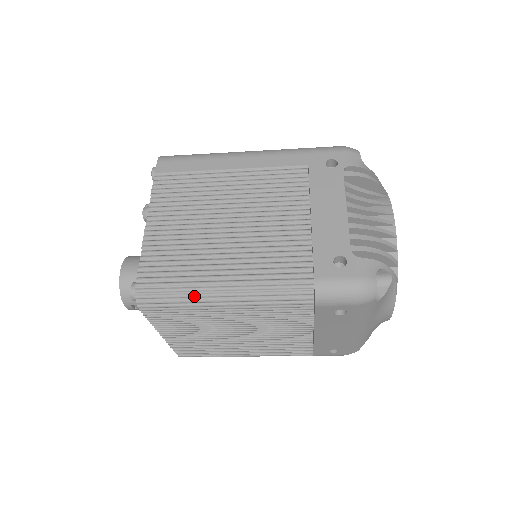
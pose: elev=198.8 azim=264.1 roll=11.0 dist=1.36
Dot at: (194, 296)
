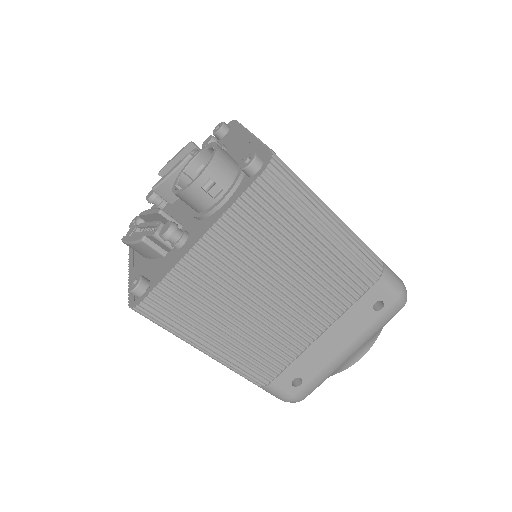
Dot at: (315, 201)
